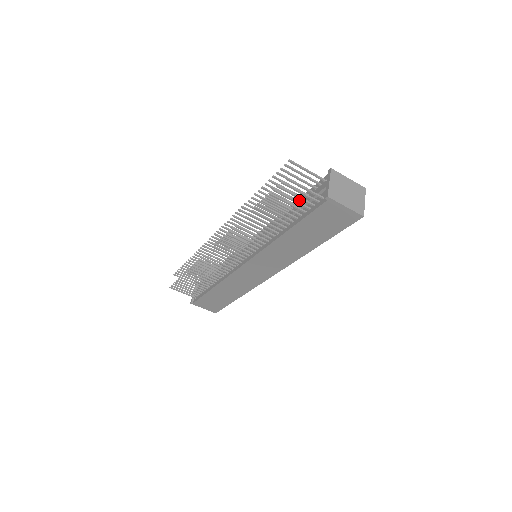
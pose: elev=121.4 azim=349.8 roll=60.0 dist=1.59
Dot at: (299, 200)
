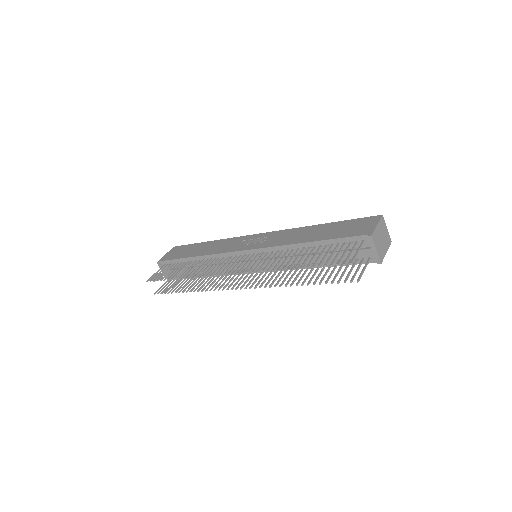
Dot at: (325, 243)
